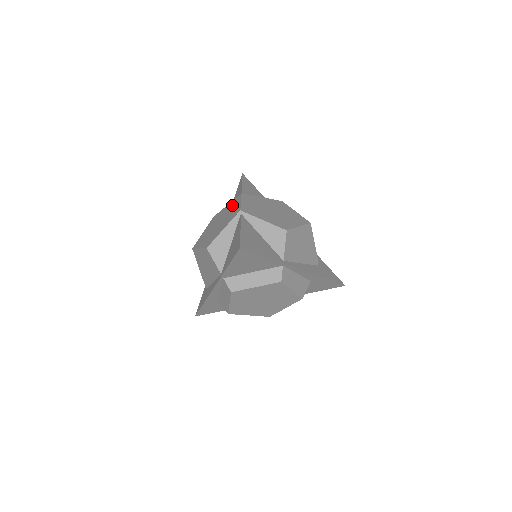
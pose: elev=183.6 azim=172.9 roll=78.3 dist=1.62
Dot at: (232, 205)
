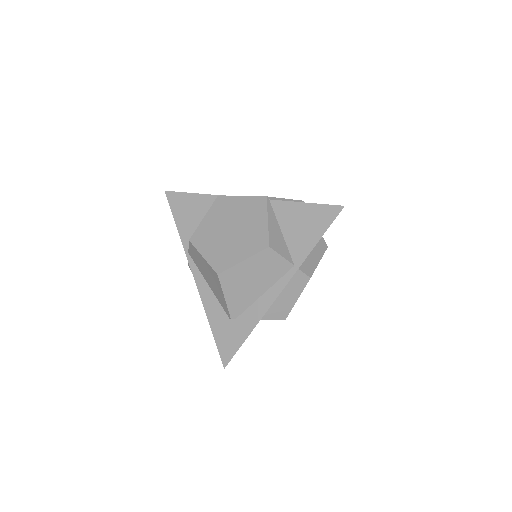
Dot at: (224, 208)
